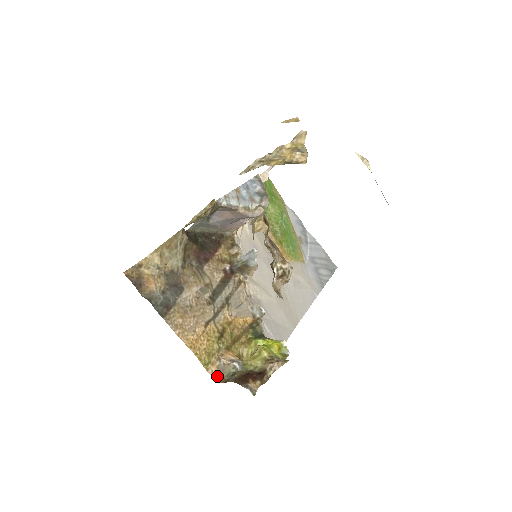
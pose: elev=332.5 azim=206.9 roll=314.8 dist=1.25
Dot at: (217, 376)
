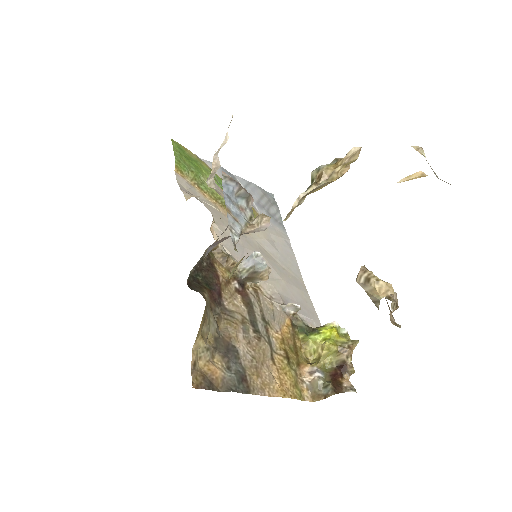
Dot at: (312, 397)
